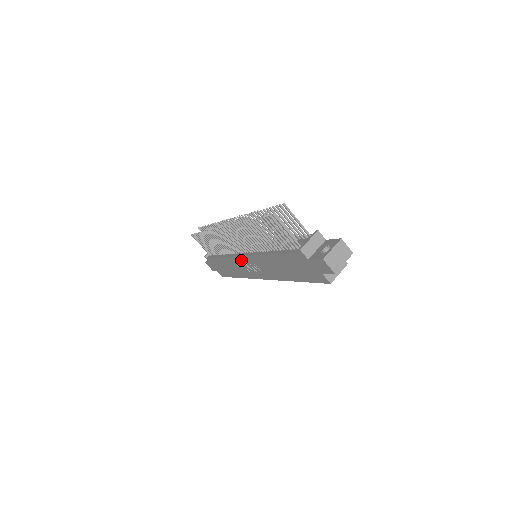
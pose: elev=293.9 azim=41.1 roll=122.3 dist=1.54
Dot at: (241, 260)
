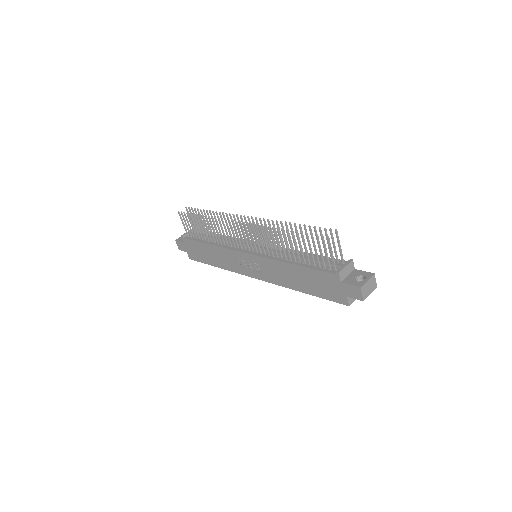
Dot at: (240, 255)
